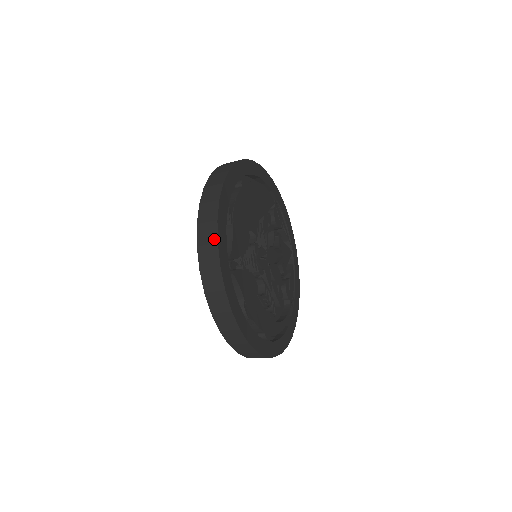
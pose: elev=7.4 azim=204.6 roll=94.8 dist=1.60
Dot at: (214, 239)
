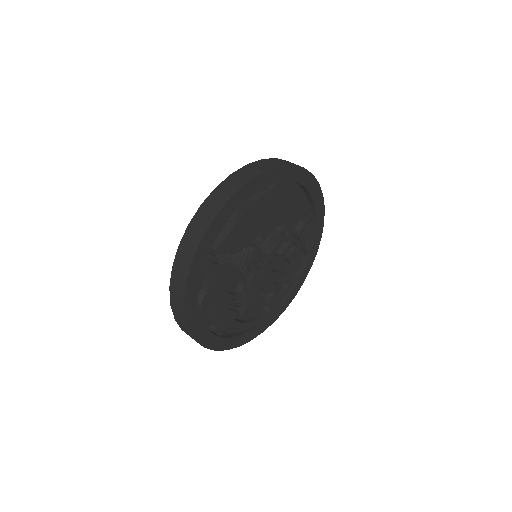
Dot at: (203, 229)
